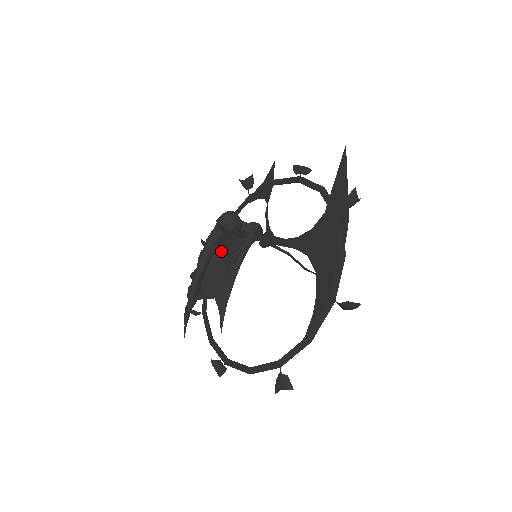
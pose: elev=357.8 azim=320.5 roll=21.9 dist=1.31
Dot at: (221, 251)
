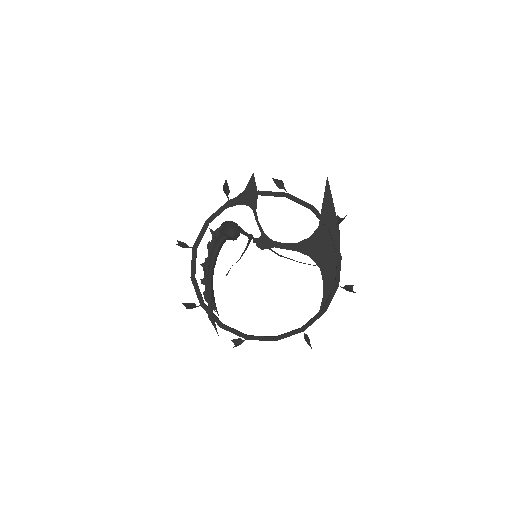
Dot at: occluded
